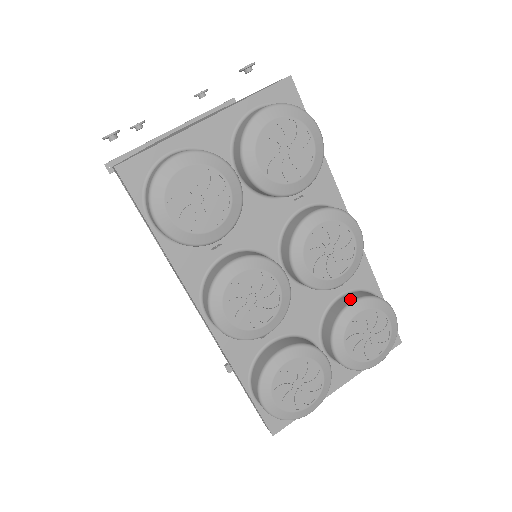
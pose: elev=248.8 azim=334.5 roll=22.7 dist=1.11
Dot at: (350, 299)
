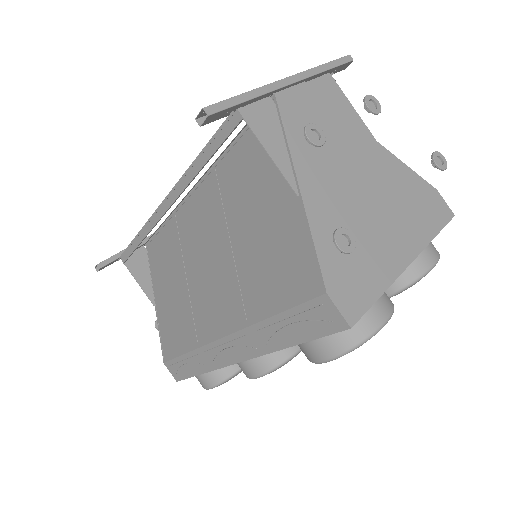
Dot at: occluded
